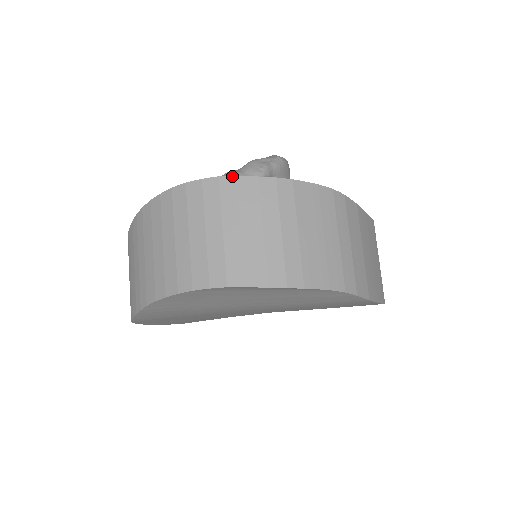
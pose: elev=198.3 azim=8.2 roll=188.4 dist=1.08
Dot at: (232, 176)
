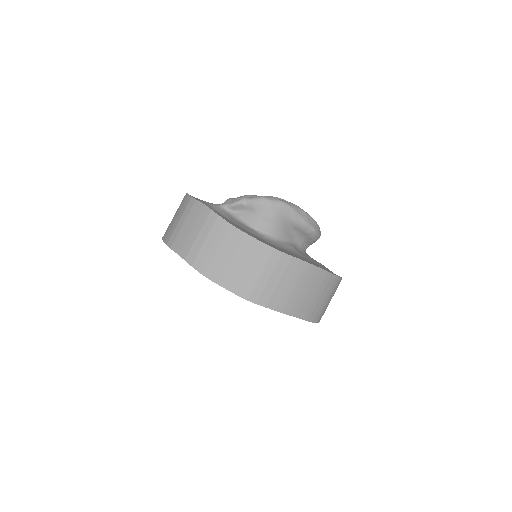
Dot at: (187, 193)
